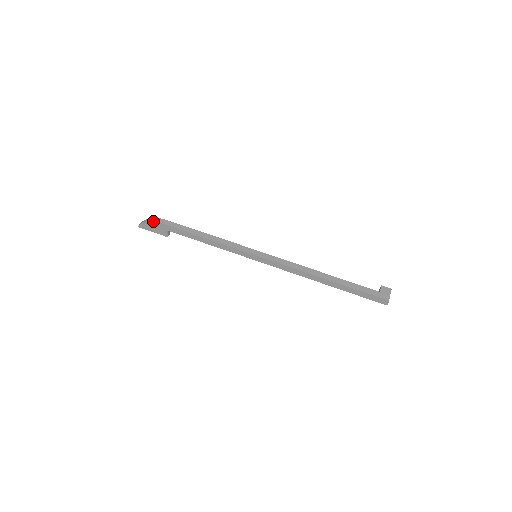
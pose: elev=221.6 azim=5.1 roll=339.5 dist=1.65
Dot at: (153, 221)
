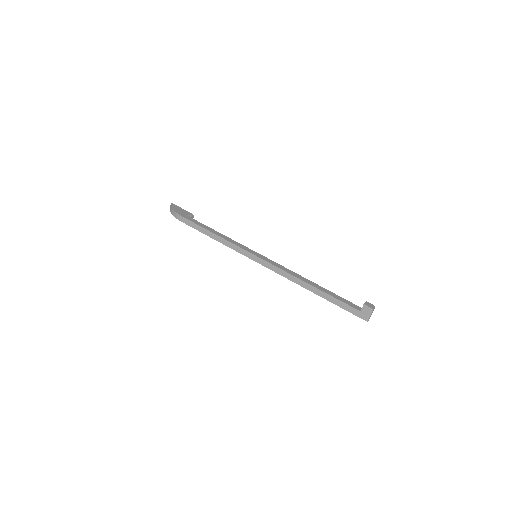
Dot at: (174, 216)
